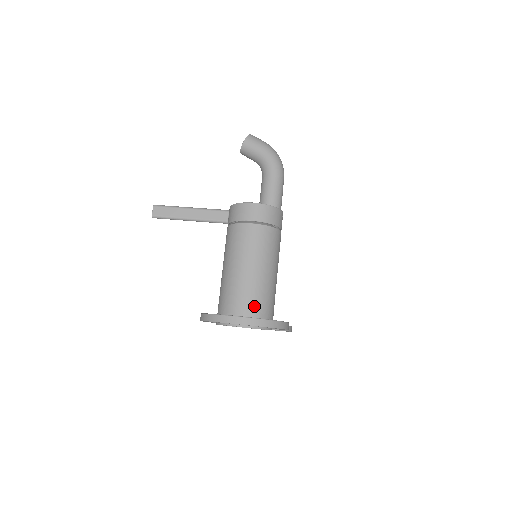
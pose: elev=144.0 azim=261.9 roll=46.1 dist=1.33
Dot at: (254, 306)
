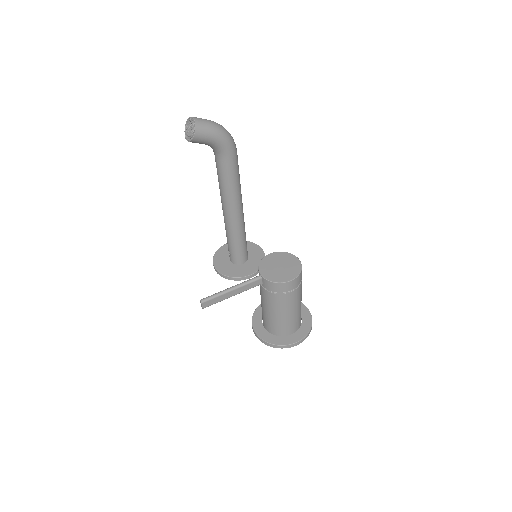
Dot at: (297, 325)
